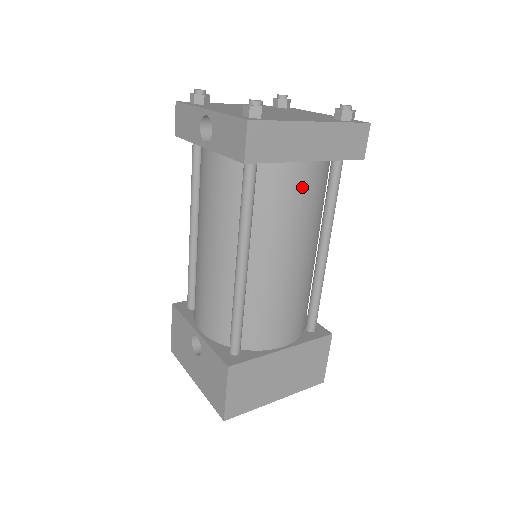
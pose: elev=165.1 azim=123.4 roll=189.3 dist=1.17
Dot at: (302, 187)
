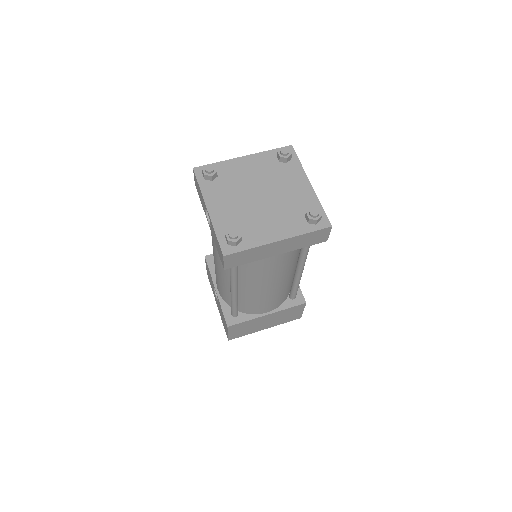
Dot at: (273, 262)
